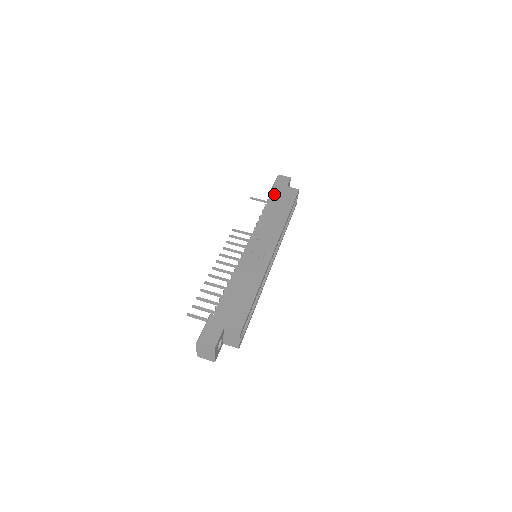
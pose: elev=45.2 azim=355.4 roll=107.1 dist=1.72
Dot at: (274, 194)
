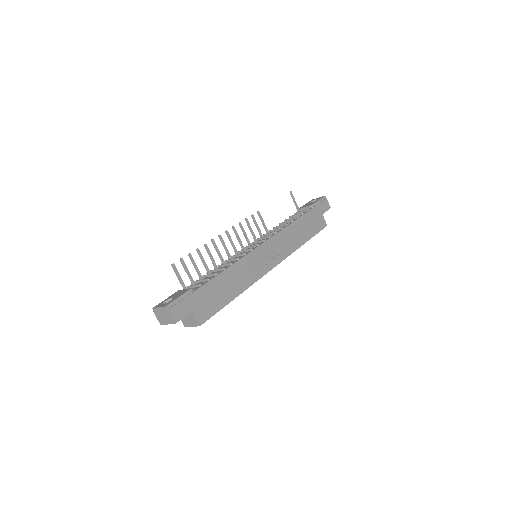
Dot at: (310, 213)
